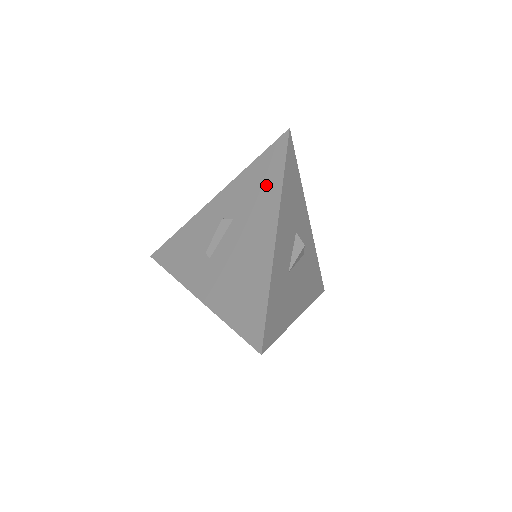
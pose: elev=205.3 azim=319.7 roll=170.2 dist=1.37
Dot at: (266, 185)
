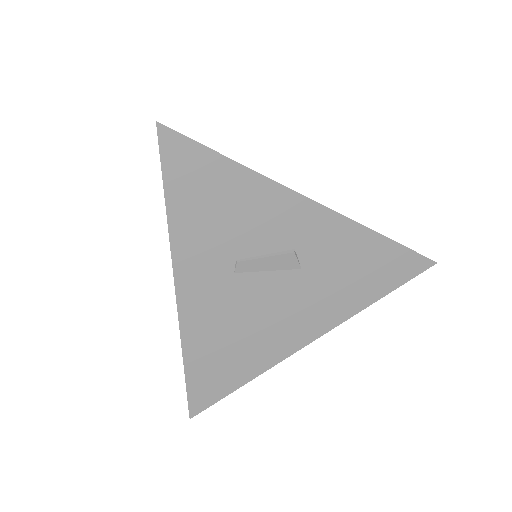
Dot at: (359, 286)
